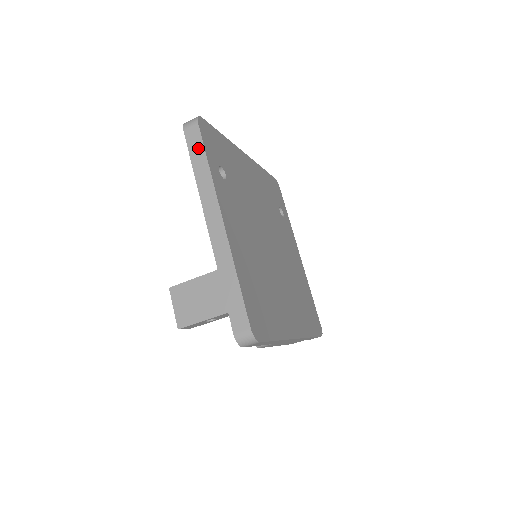
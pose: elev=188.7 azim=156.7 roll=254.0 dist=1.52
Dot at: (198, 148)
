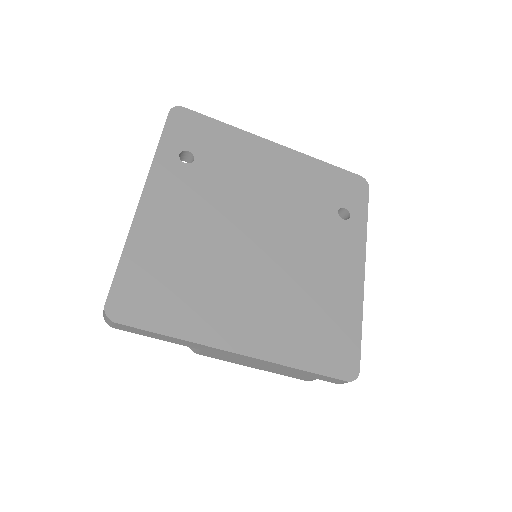
Dot at: occluded
